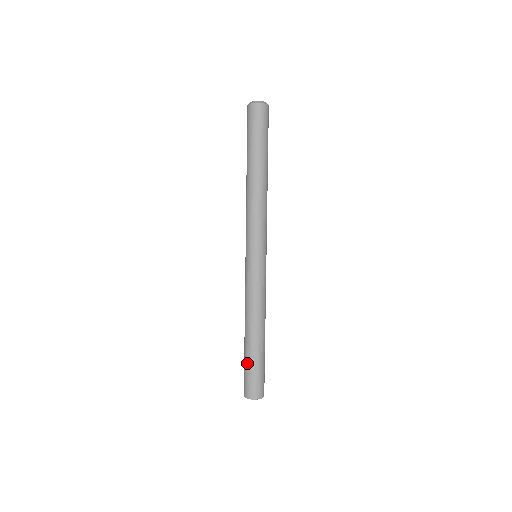
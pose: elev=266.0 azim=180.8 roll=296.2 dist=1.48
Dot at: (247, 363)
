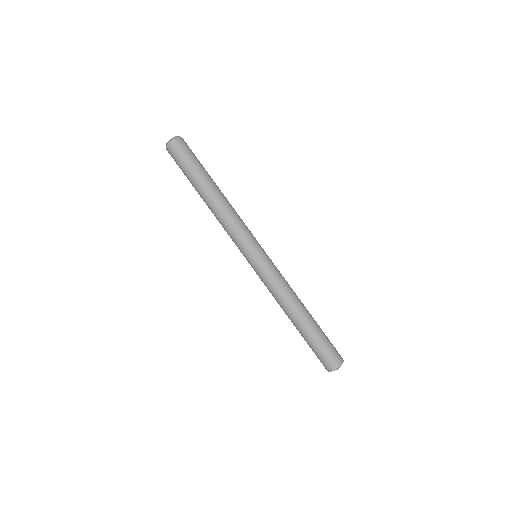
Dot at: (307, 343)
